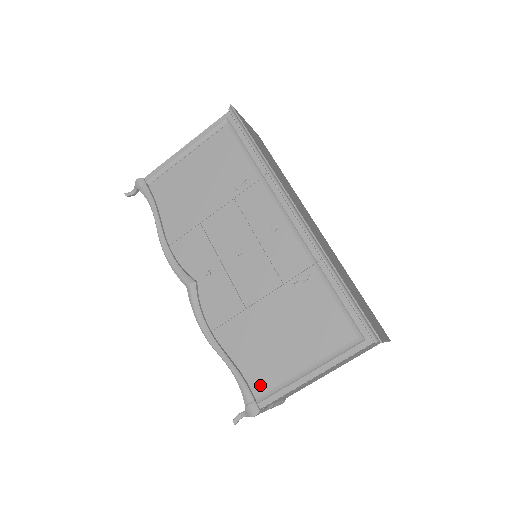
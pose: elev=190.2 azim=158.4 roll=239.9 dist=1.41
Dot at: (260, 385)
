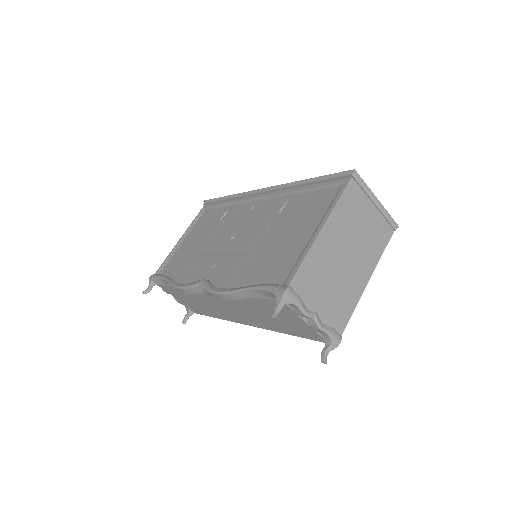
Dot at: (282, 275)
